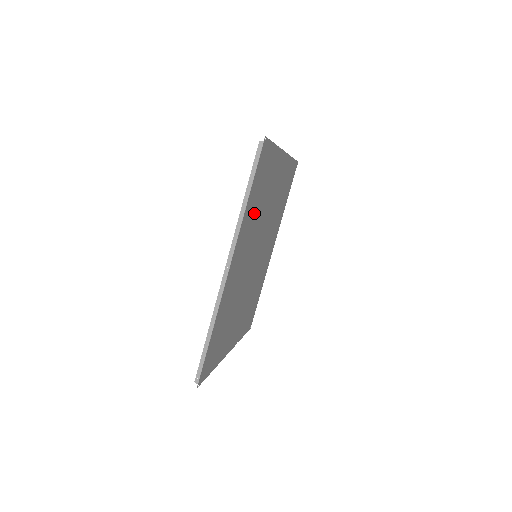
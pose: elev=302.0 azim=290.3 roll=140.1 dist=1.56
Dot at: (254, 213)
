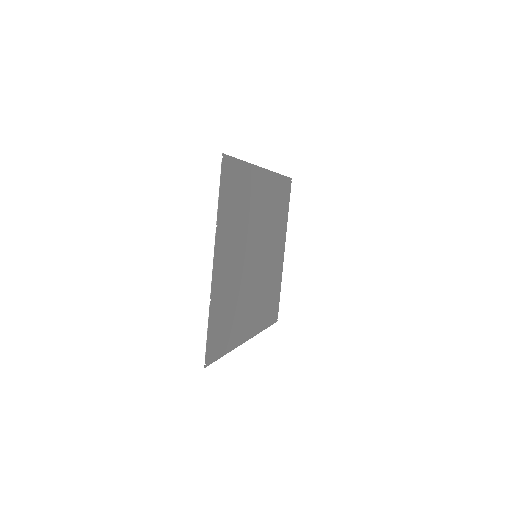
Dot at: (274, 203)
